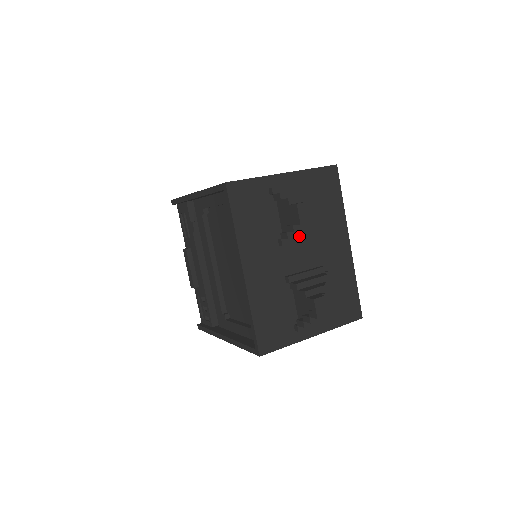
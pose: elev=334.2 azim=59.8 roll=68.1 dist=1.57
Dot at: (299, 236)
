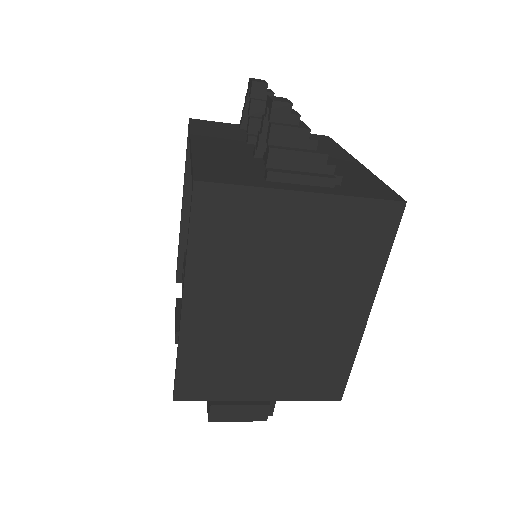
Dot at: occluded
